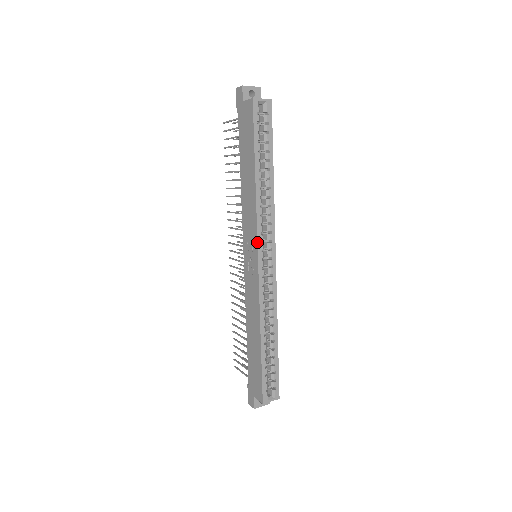
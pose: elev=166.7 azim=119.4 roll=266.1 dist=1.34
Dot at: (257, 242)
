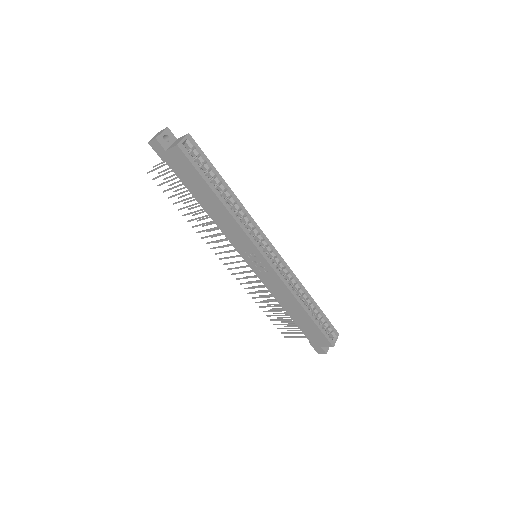
Dot at: (257, 248)
